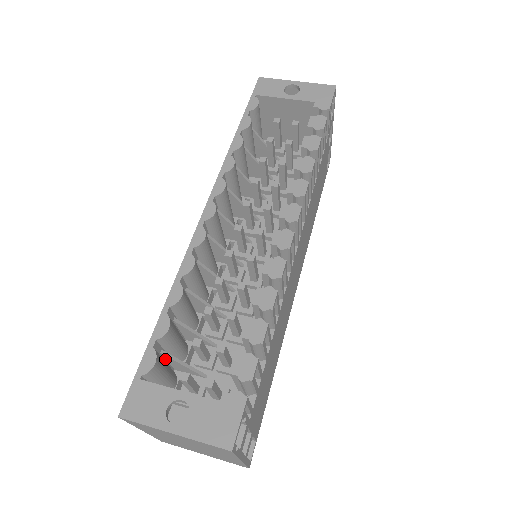
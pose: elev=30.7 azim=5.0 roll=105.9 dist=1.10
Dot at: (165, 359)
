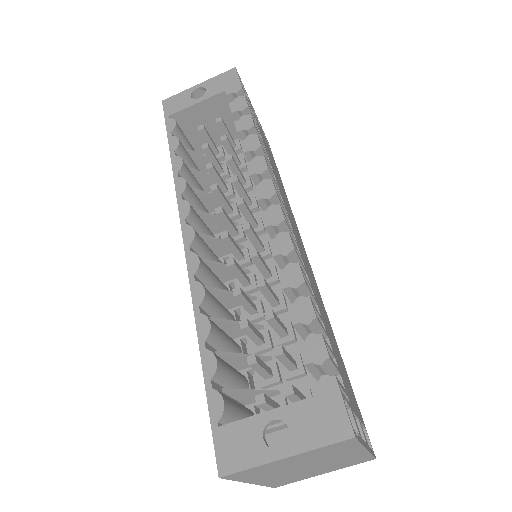
Dot at: (230, 397)
